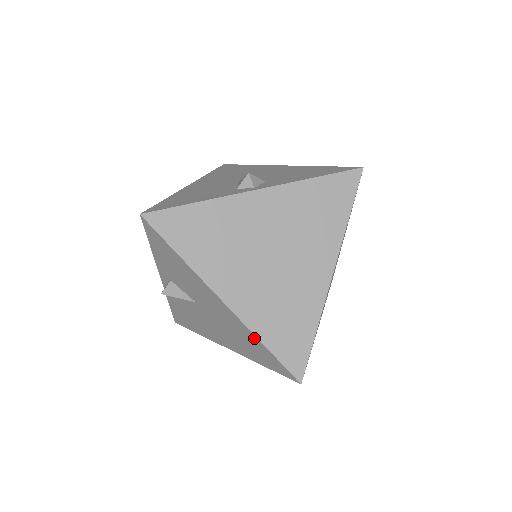
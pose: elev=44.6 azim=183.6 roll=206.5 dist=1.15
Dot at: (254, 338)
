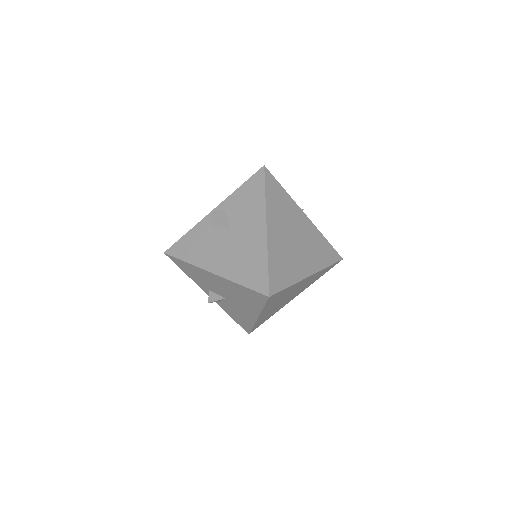
Dot at: (264, 256)
